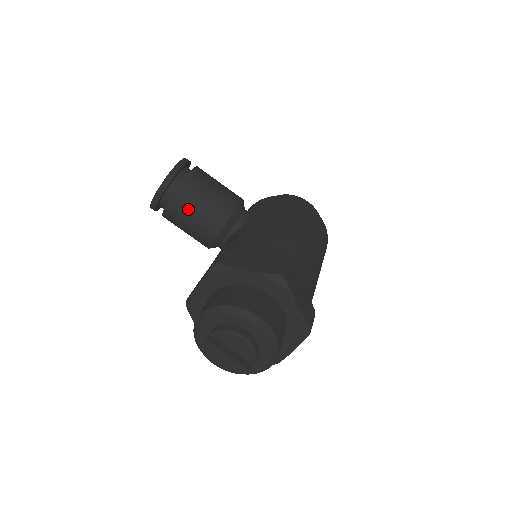
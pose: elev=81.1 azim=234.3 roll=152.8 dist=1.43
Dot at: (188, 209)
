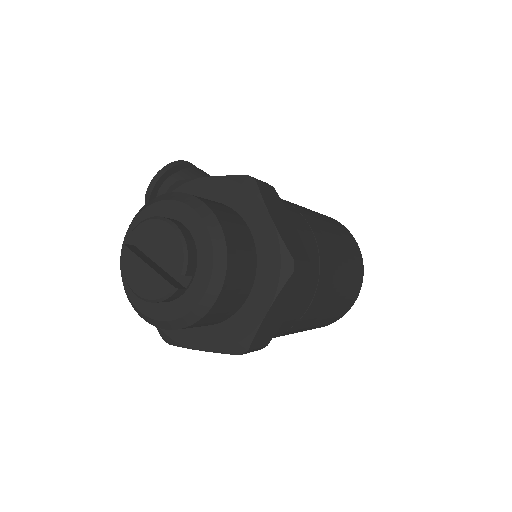
Dot at: occluded
